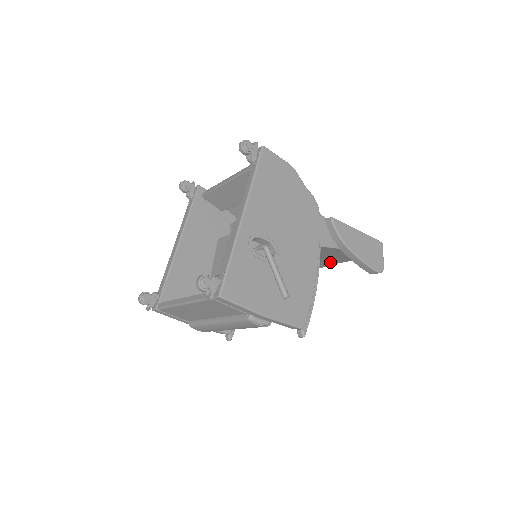
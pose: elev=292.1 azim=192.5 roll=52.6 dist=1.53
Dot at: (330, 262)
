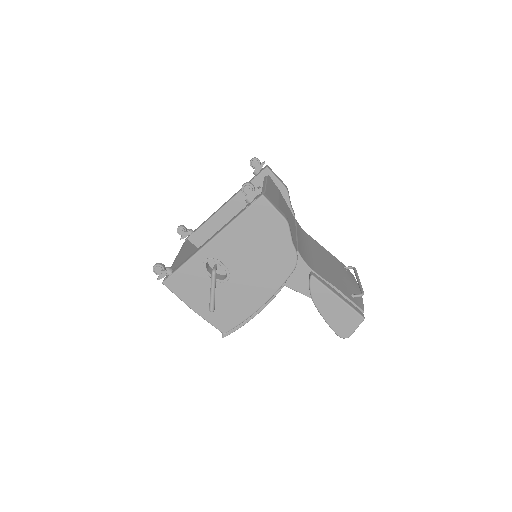
Dot at: occluded
